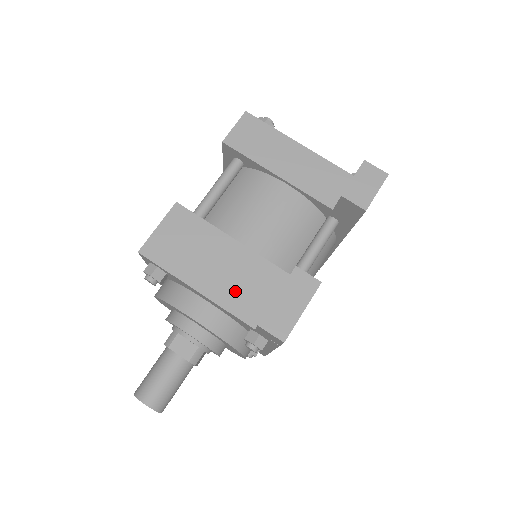
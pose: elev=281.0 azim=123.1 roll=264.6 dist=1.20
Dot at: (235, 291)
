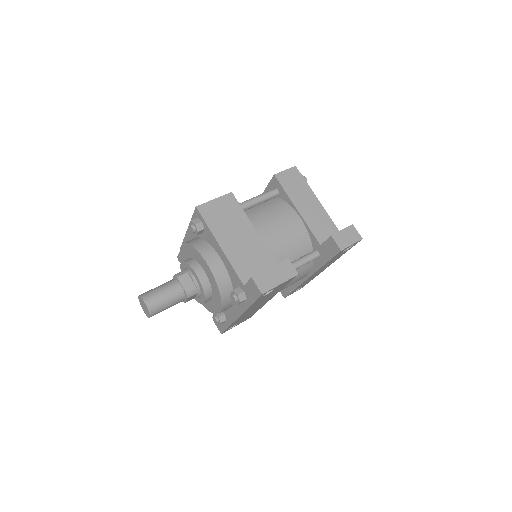
Dot at: (242, 258)
